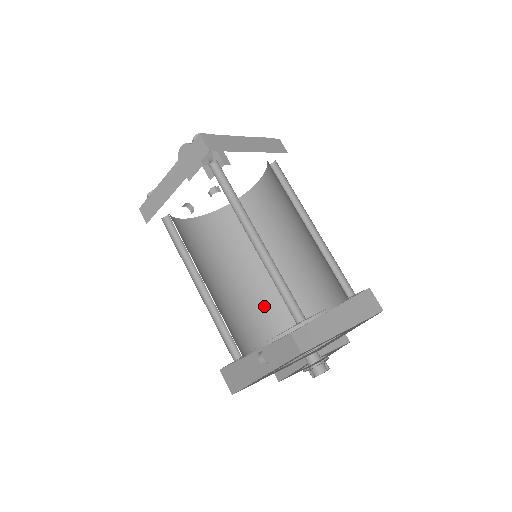
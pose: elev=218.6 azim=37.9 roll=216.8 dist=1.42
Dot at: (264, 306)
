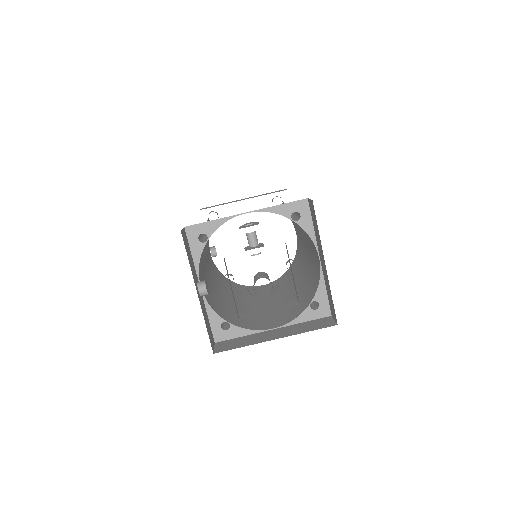
Dot at: (219, 302)
